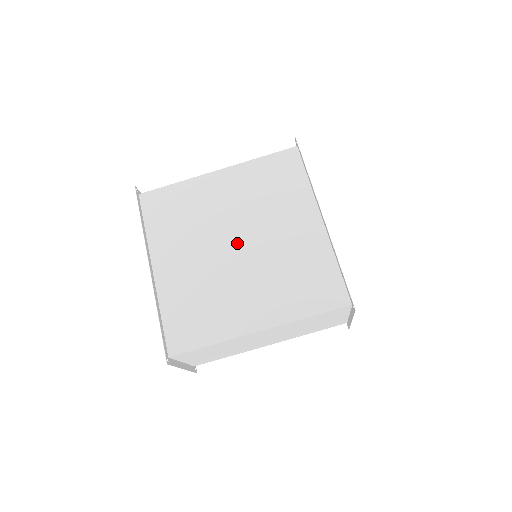
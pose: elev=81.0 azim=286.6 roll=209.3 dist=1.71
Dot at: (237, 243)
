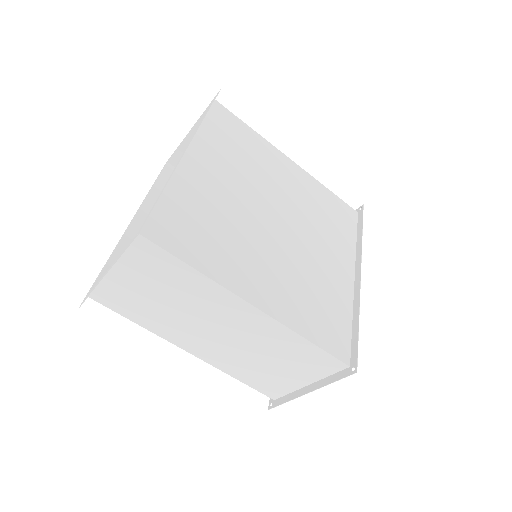
Dot at: (277, 219)
